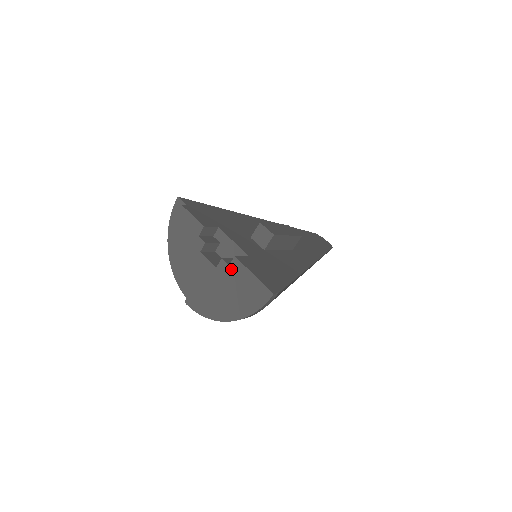
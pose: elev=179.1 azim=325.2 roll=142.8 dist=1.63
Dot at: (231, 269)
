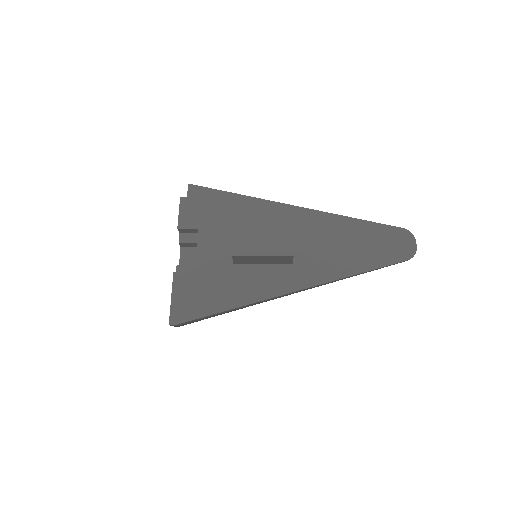
Dot at: occluded
